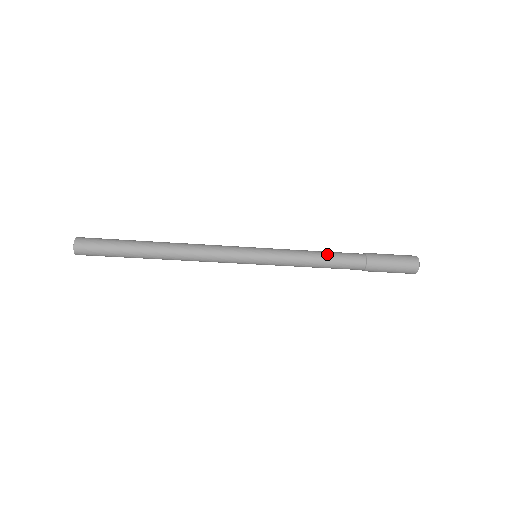
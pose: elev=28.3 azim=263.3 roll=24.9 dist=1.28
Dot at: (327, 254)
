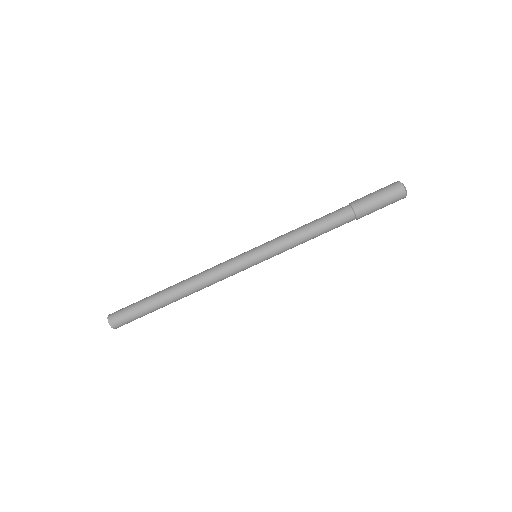
Dot at: (314, 222)
